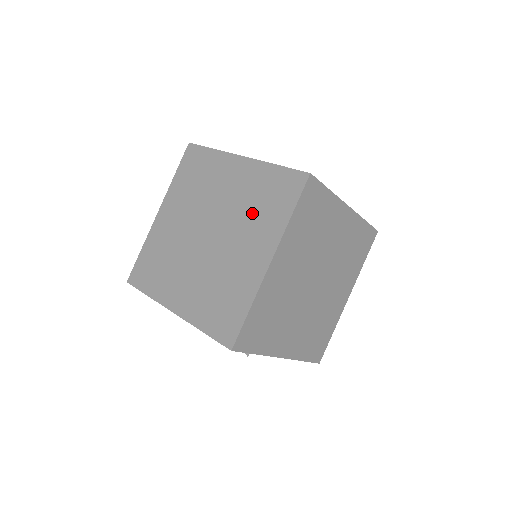
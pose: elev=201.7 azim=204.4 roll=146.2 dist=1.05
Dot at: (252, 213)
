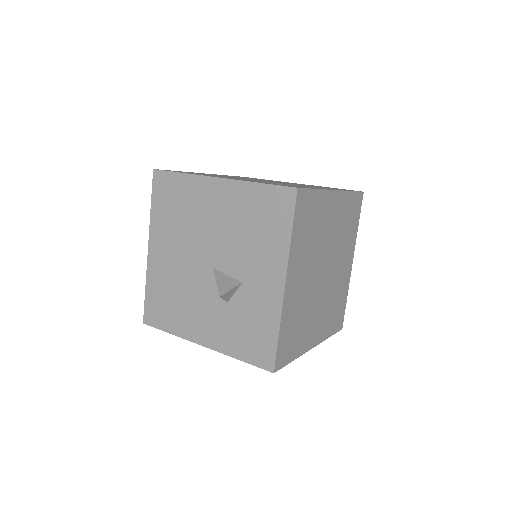
Dot at: occluded
